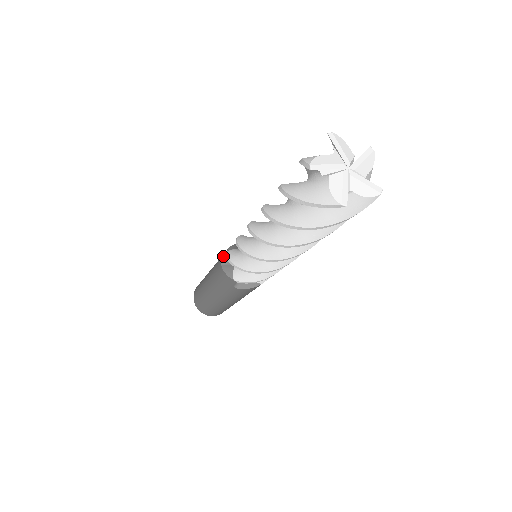
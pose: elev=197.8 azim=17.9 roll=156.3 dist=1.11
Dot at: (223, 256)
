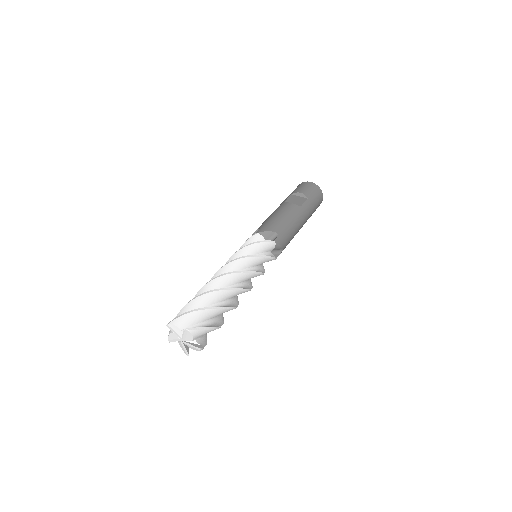
Dot at: occluded
